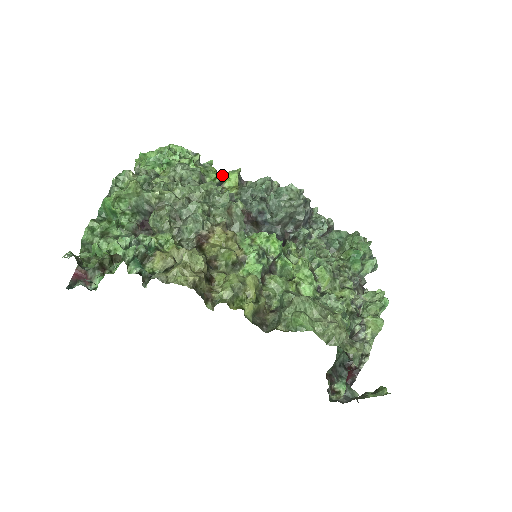
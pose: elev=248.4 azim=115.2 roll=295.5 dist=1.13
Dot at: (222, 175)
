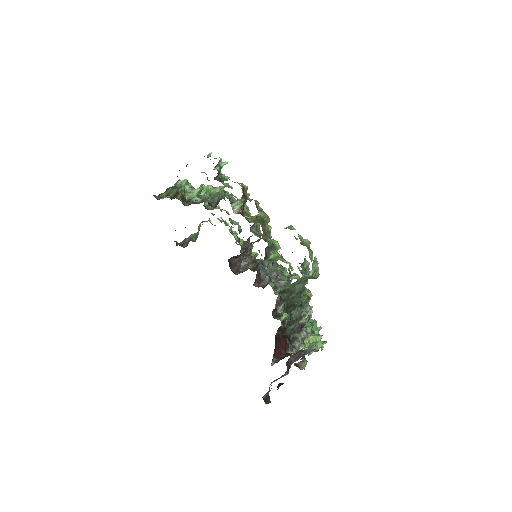
Dot at: occluded
